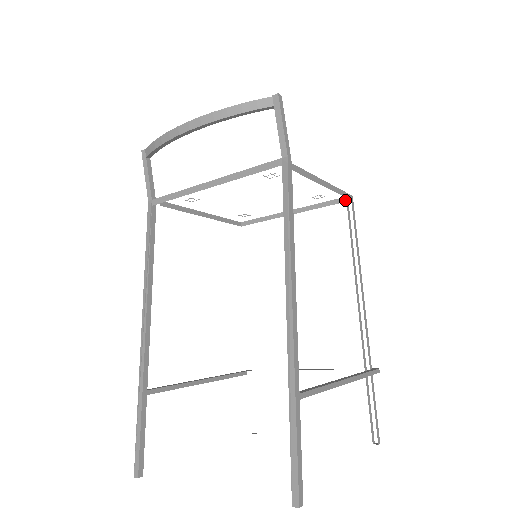
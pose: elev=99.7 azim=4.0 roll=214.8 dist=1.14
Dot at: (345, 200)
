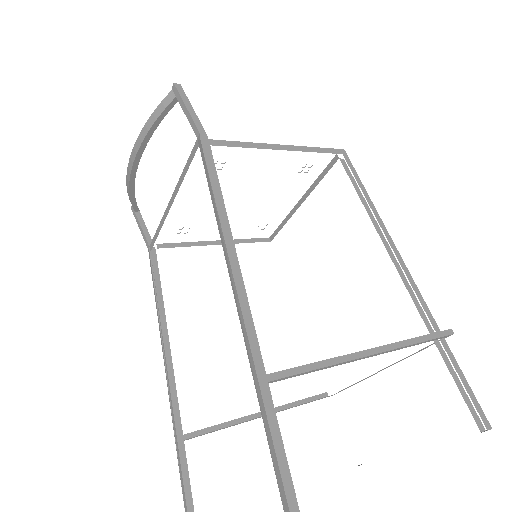
Dot at: (337, 158)
